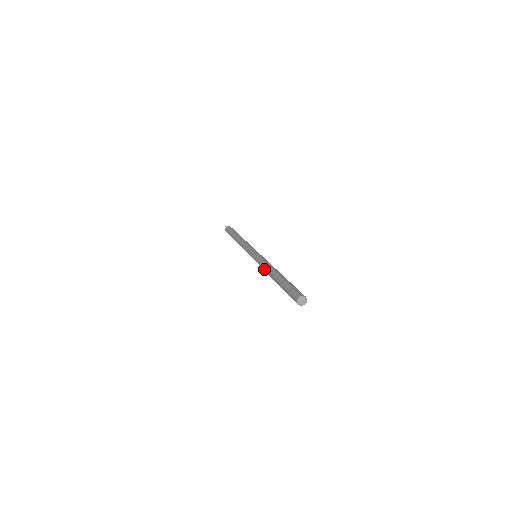
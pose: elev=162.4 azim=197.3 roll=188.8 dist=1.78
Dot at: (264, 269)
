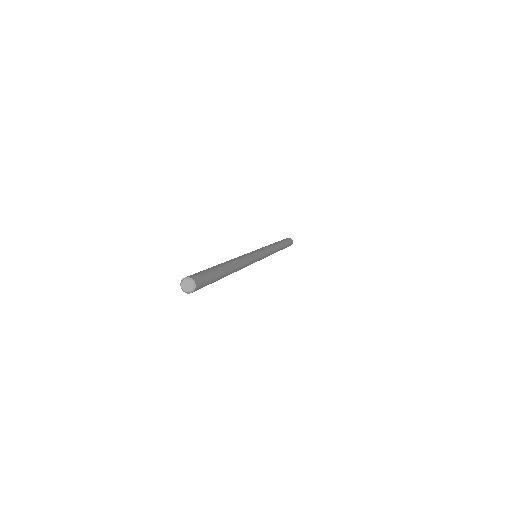
Dot at: occluded
